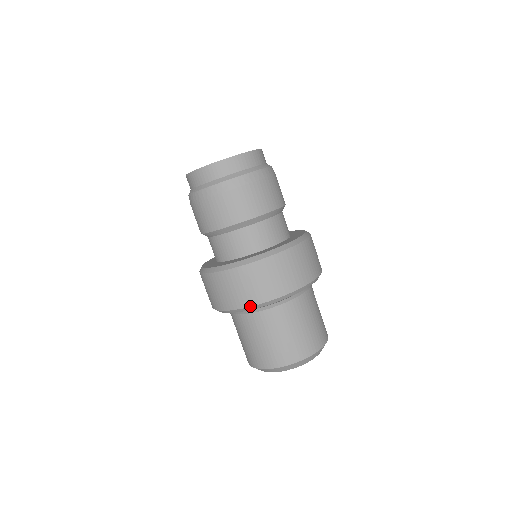
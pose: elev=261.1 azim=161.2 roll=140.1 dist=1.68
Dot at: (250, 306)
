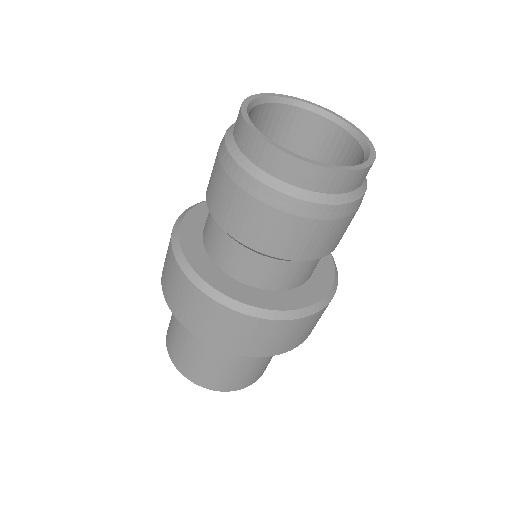
Dot at: (193, 334)
